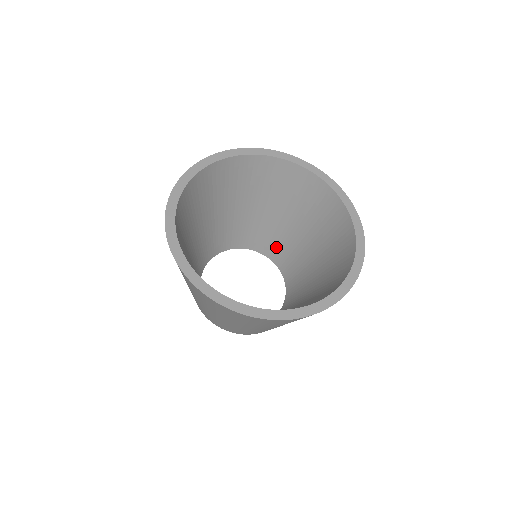
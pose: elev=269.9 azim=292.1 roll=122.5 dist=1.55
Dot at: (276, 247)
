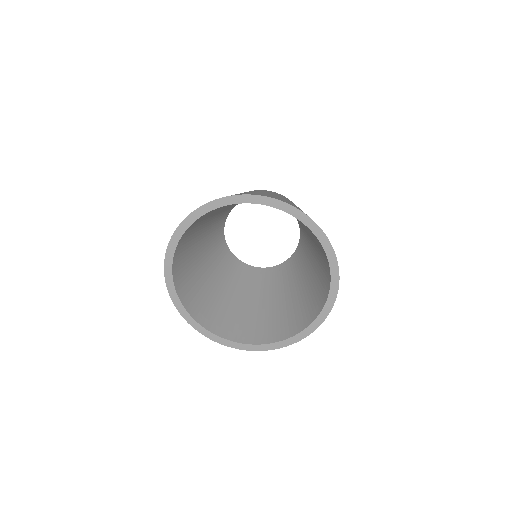
Dot at: occluded
